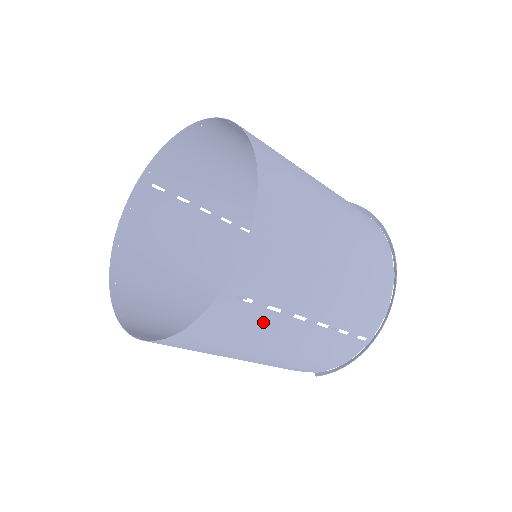
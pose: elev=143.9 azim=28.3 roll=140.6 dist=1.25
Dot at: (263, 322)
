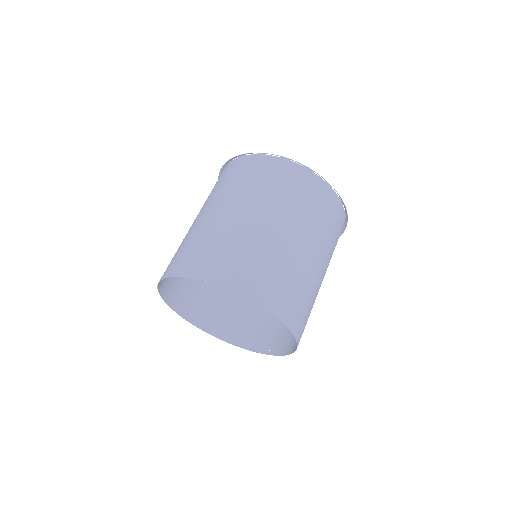
Dot at: occluded
